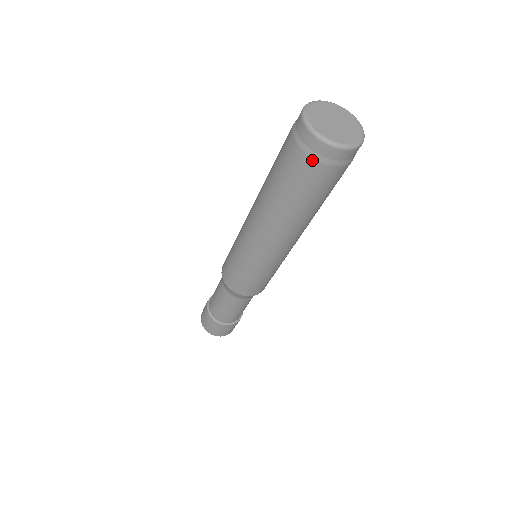
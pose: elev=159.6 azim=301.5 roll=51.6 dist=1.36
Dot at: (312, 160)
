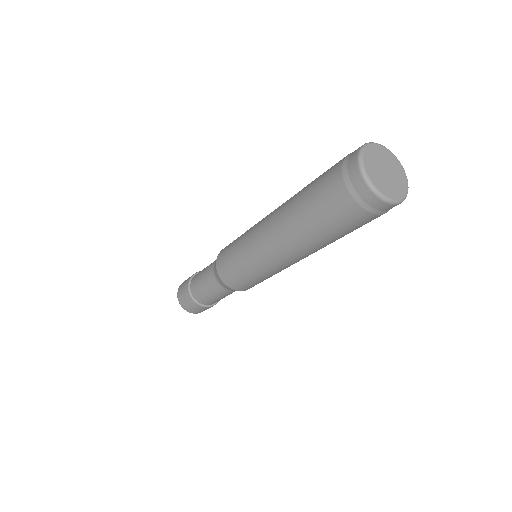
Dot at: (359, 207)
